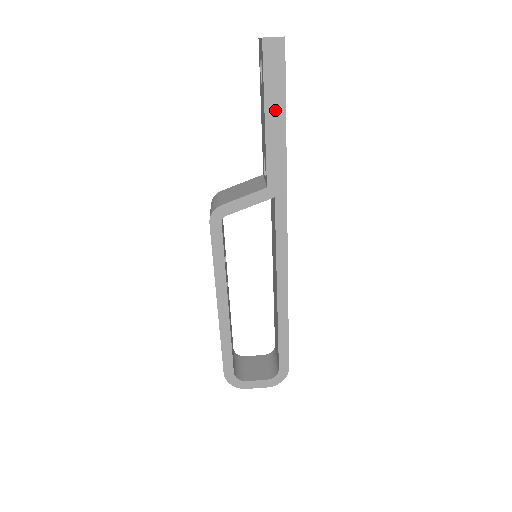
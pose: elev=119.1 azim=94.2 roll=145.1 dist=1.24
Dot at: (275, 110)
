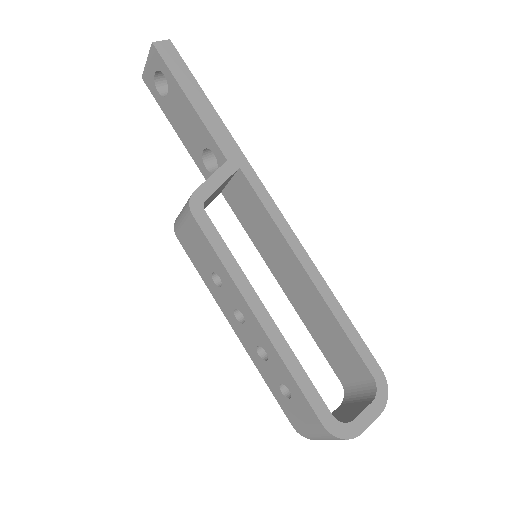
Dot at: (194, 93)
